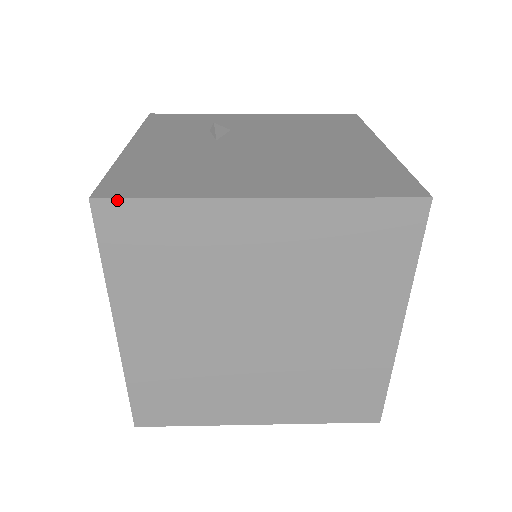
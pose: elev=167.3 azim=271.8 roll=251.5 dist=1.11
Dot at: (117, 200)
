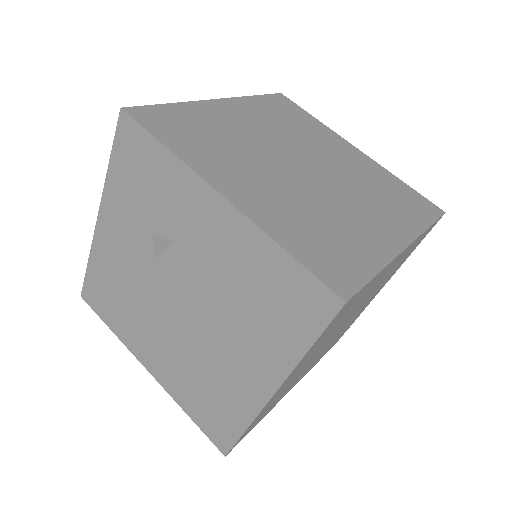
Dot at: (92, 307)
